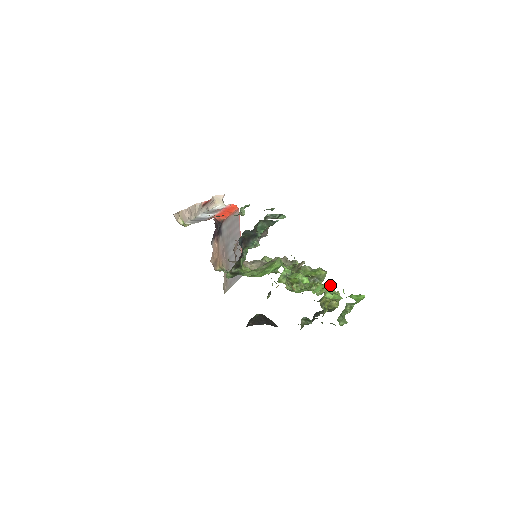
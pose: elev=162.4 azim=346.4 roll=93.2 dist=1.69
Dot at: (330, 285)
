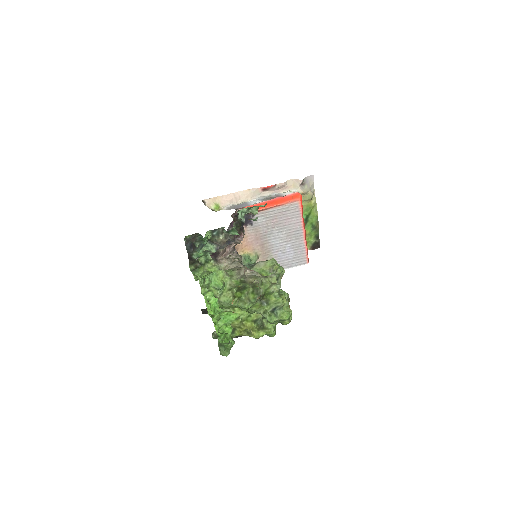
Dot at: (213, 315)
